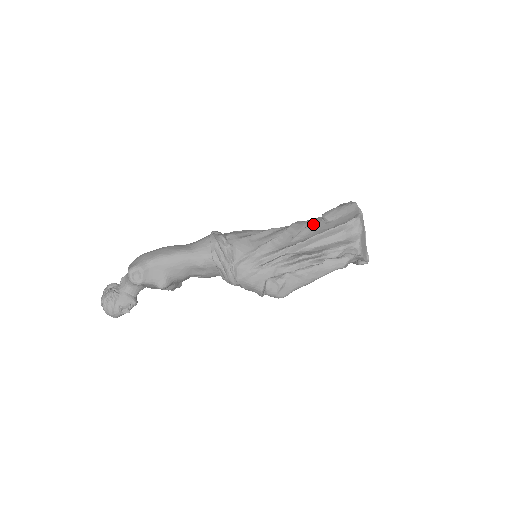
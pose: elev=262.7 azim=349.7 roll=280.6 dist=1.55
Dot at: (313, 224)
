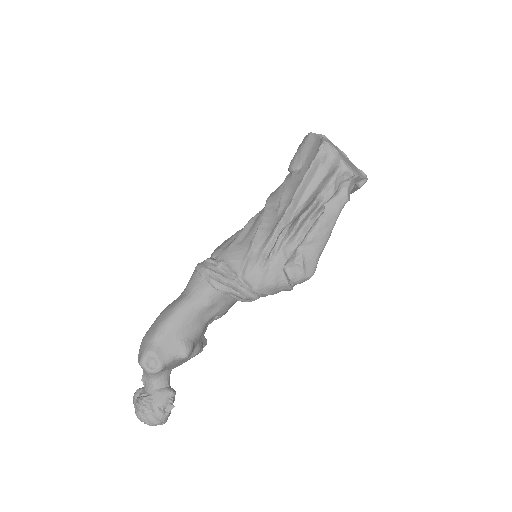
Dot at: (286, 184)
